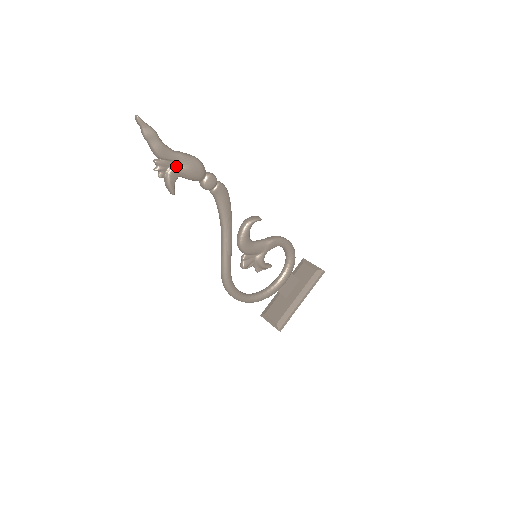
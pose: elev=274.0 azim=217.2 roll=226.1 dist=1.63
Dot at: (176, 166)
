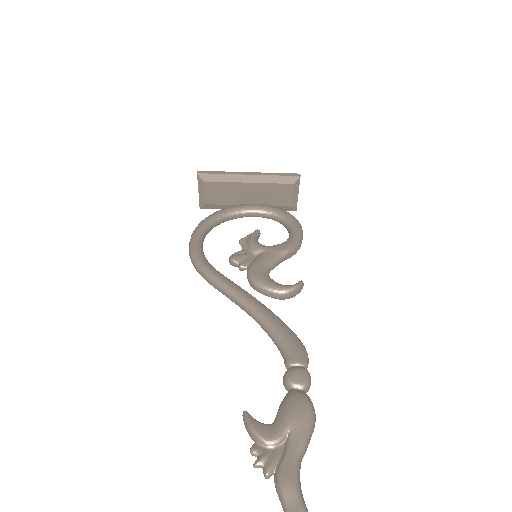
Dot at: occluded
